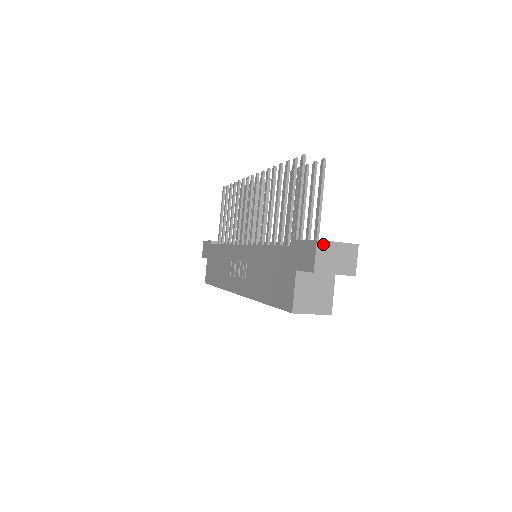
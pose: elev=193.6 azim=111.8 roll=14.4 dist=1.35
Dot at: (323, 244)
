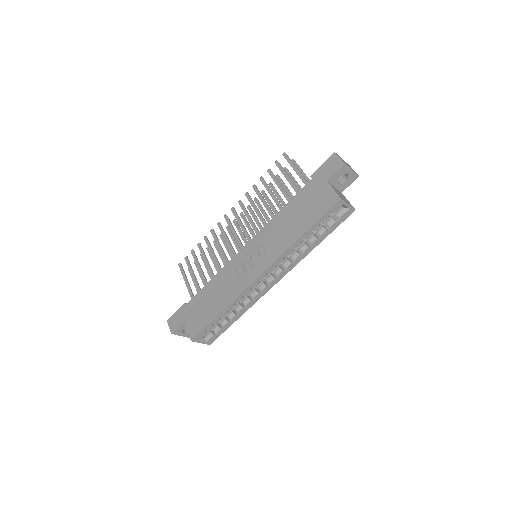
Dot at: (338, 155)
